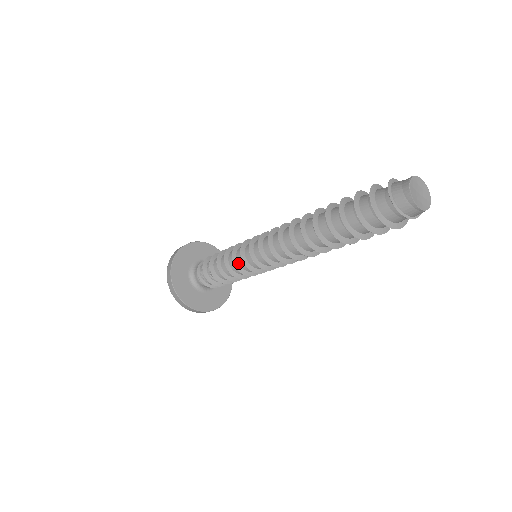
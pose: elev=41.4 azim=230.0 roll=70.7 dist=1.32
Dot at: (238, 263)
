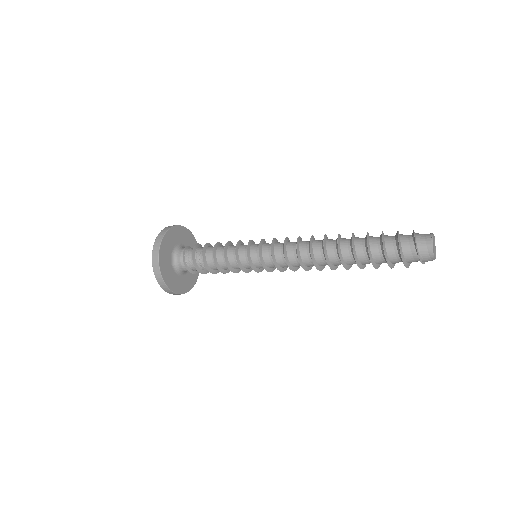
Dot at: (241, 263)
